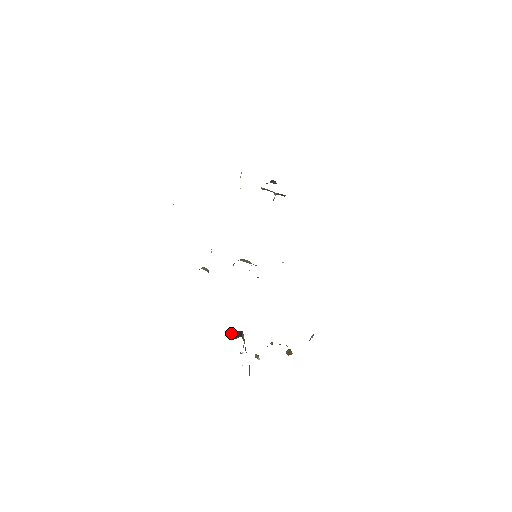
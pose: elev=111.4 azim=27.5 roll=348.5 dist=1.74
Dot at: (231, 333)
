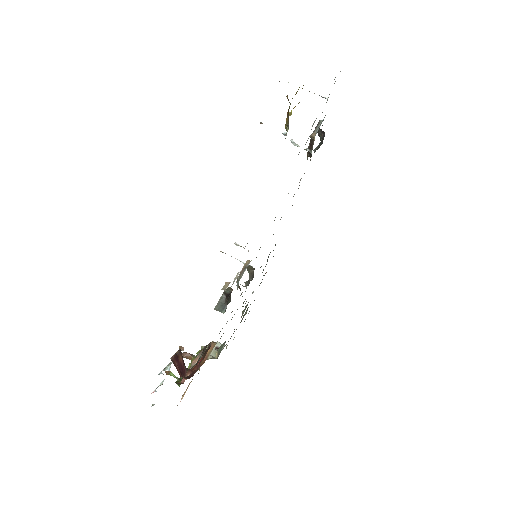
Dot at: (179, 362)
